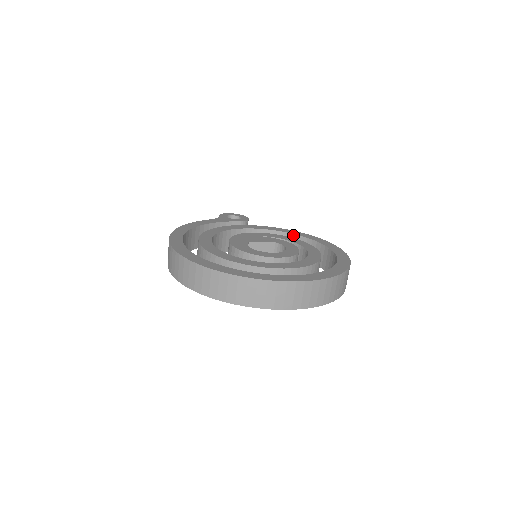
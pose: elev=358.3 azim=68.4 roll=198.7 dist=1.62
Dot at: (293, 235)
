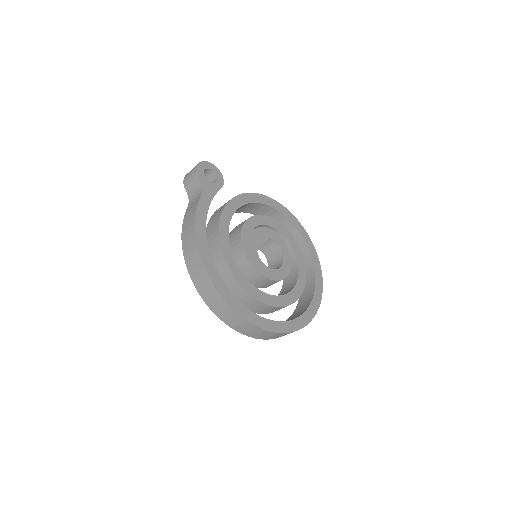
Dot at: (267, 206)
